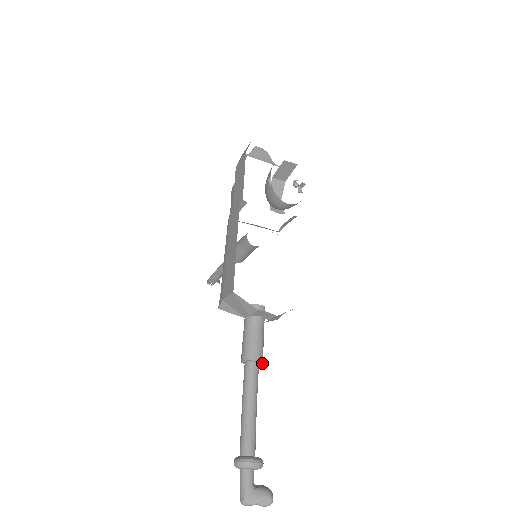
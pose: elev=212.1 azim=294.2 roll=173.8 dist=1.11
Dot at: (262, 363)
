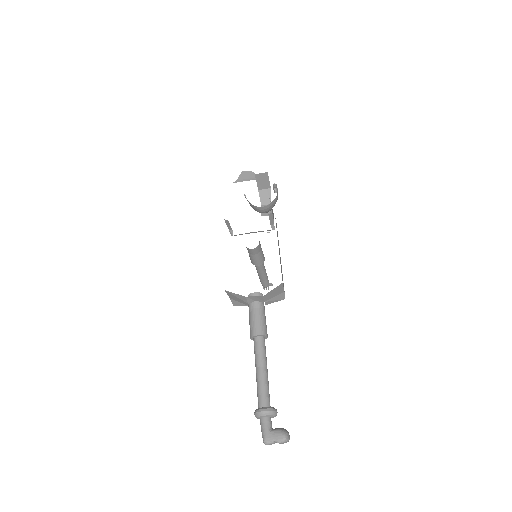
Dot at: (266, 336)
